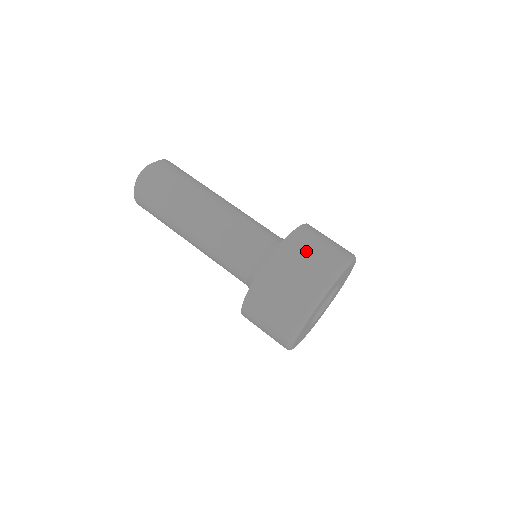
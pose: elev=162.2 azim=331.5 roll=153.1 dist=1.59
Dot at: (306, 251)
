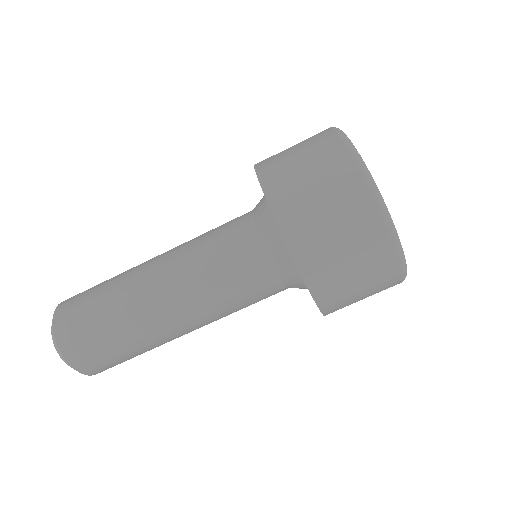
Dot at: (285, 151)
